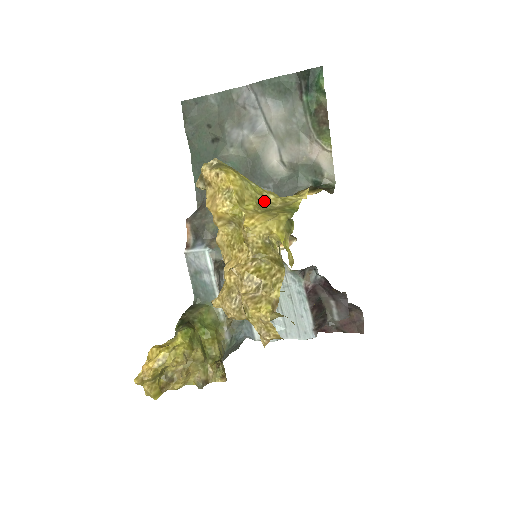
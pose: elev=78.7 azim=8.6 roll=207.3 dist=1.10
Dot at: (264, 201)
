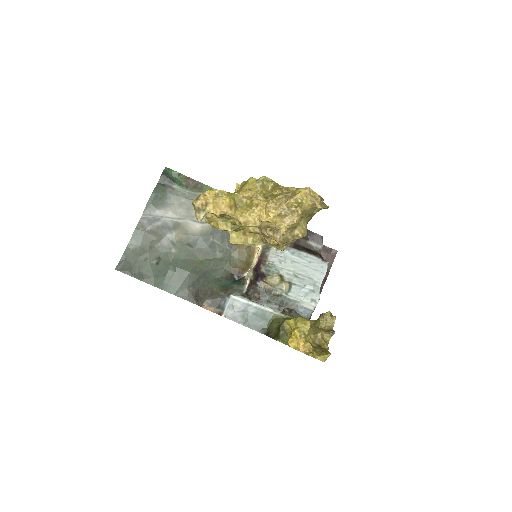
Dot at: occluded
